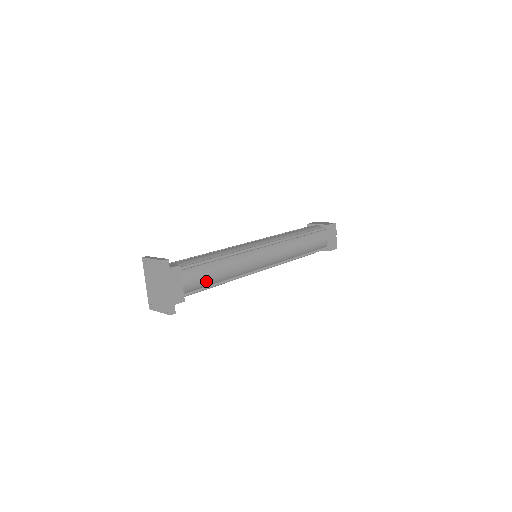
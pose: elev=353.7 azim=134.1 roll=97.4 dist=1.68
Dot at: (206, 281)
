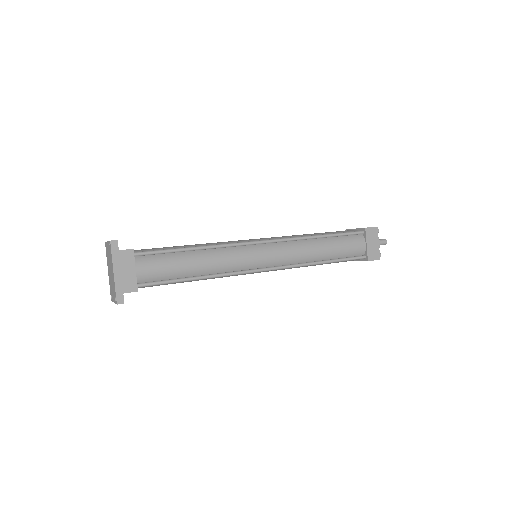
Dot at: (171, 273)
